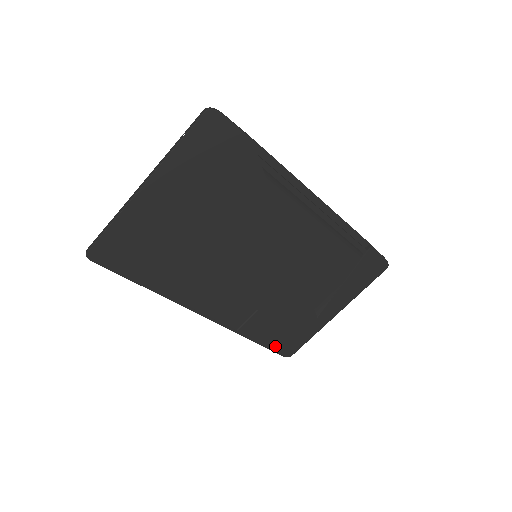
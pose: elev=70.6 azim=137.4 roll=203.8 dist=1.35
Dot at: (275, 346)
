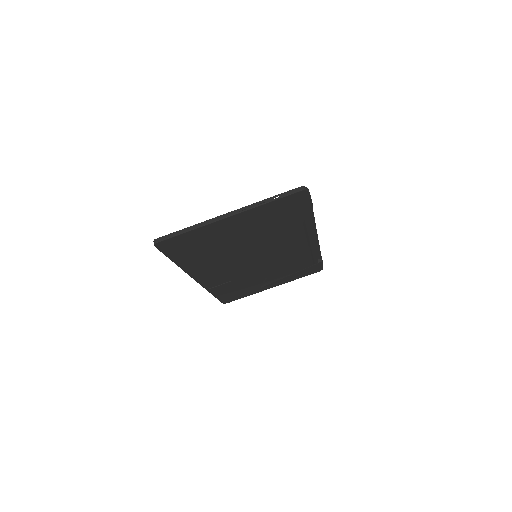
Dot at: (223, 298)
